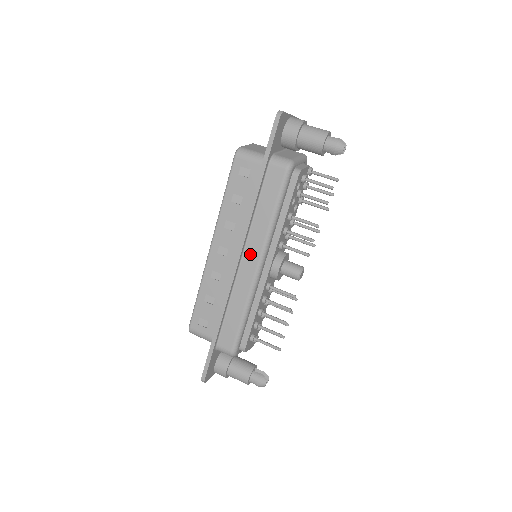
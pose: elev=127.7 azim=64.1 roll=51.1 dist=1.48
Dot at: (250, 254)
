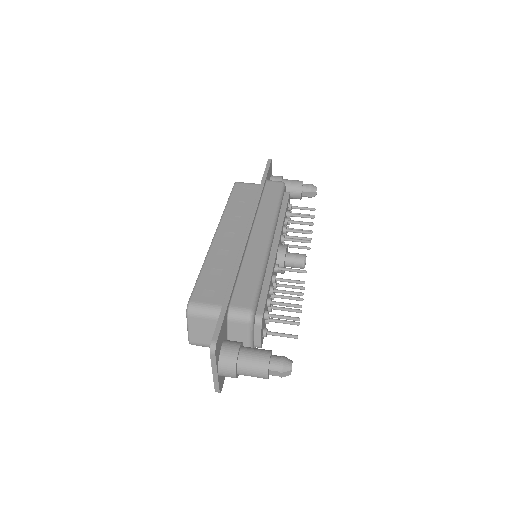
Dot at: (259, 229)
